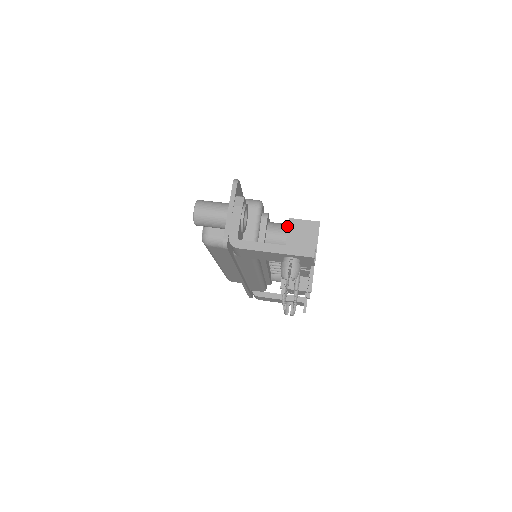
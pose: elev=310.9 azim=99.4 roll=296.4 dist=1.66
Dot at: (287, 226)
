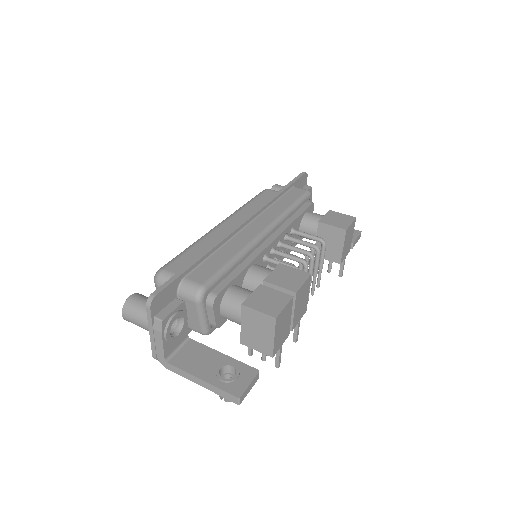
Dot at: (242, 308)
